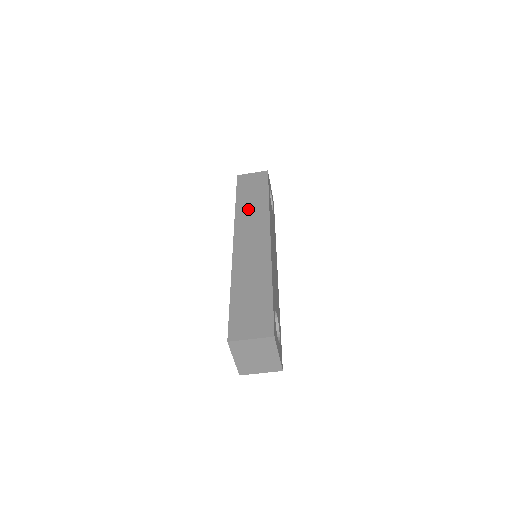
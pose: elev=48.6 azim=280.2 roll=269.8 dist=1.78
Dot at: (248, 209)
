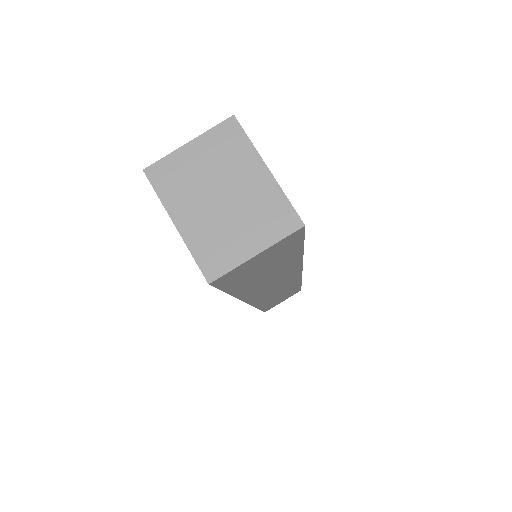
Dot at: occluded
